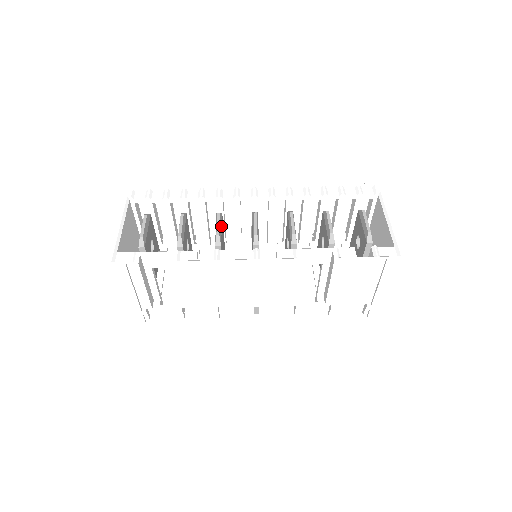
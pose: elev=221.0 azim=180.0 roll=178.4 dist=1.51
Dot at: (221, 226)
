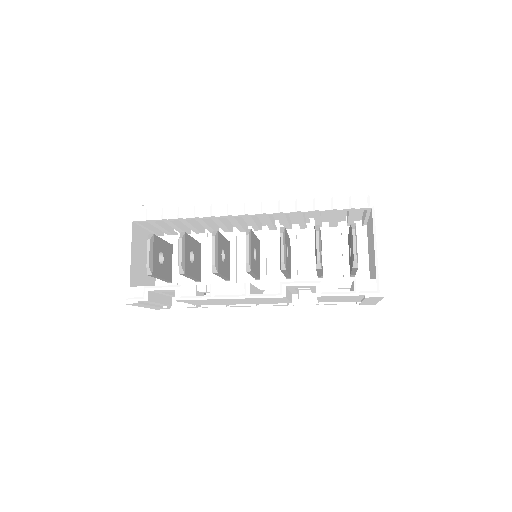
Dot at: (217, 249)
